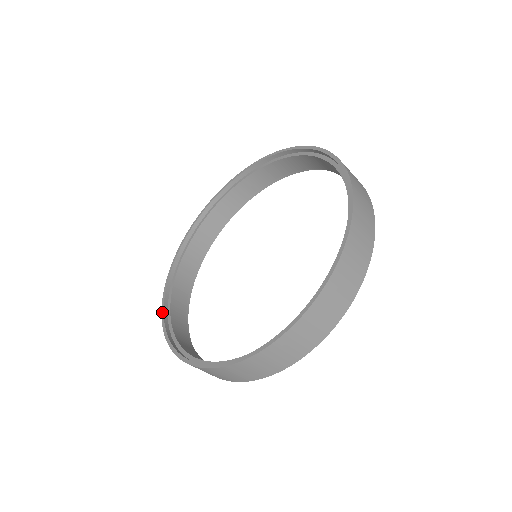
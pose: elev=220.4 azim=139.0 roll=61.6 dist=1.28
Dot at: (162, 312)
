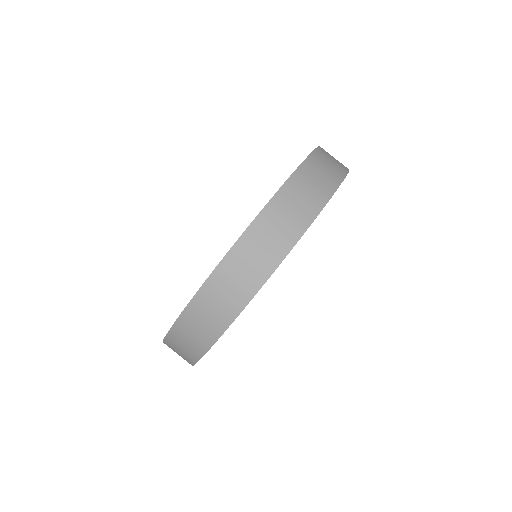
Dot at: occluded
